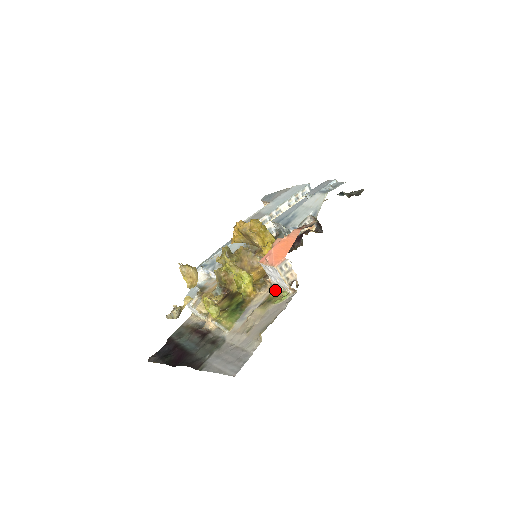
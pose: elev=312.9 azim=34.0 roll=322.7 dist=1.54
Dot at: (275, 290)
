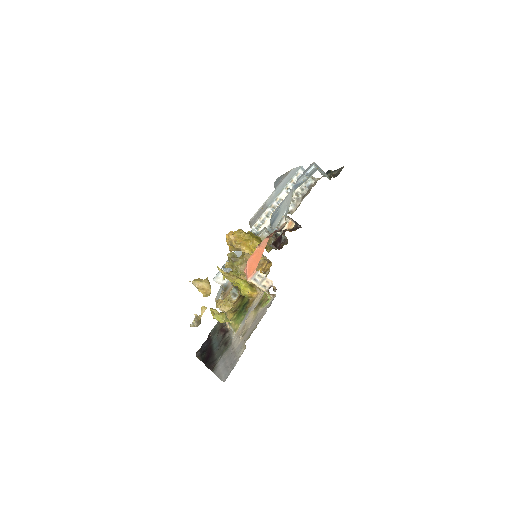
Dot at: occluded
